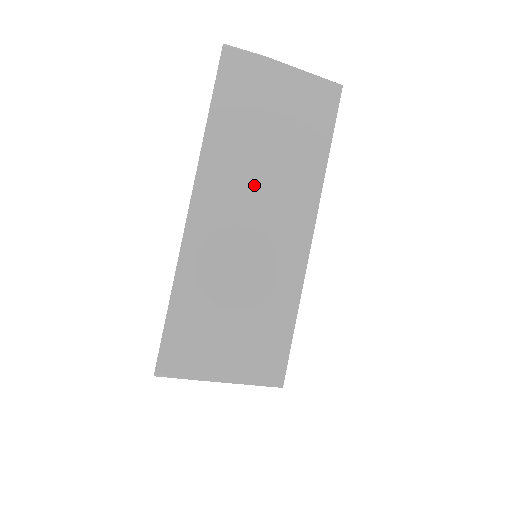
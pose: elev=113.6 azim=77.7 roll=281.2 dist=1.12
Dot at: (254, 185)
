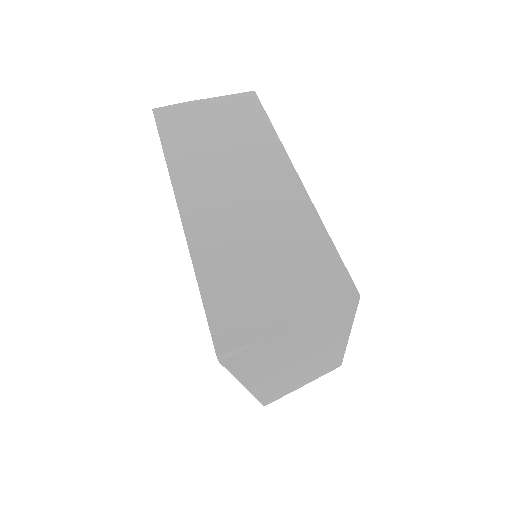
Dot at: (294, 361)
